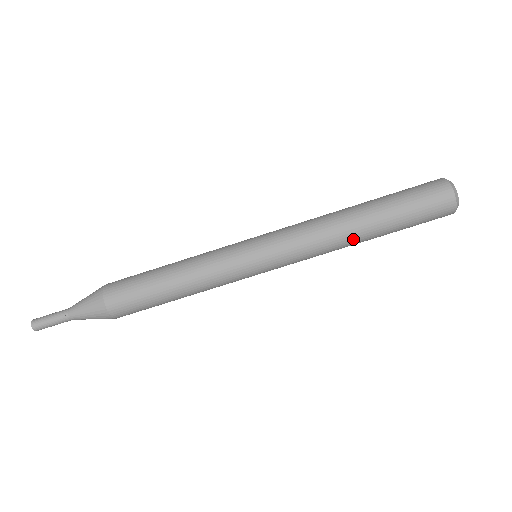
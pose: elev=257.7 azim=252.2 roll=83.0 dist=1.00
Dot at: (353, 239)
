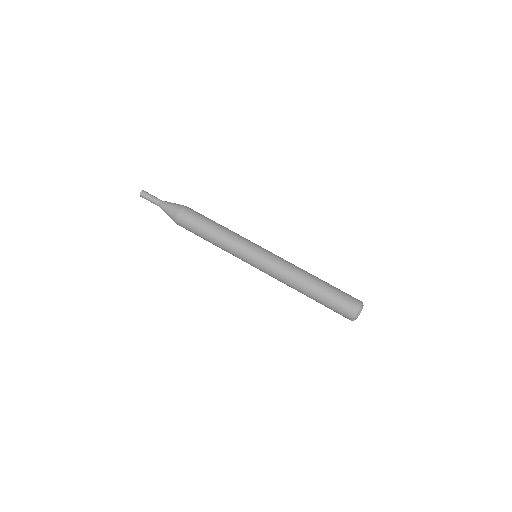
Dot at: (300, 288)
